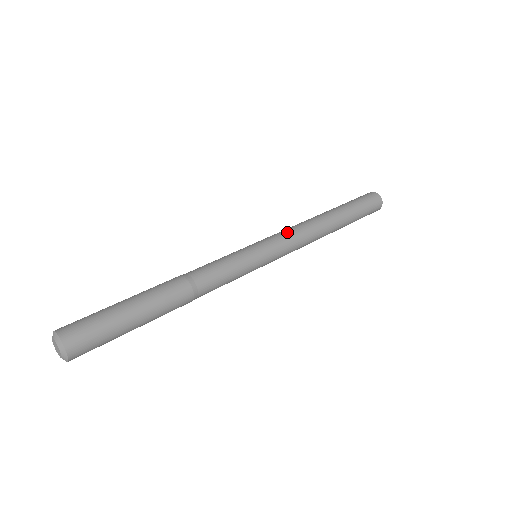
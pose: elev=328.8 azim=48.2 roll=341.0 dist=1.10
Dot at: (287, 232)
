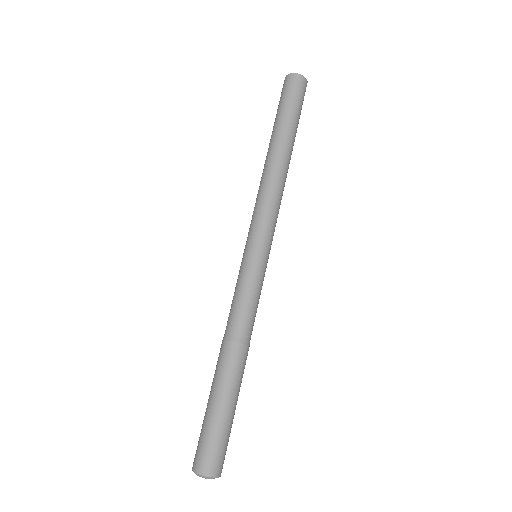
Dot at: (271, 213)
